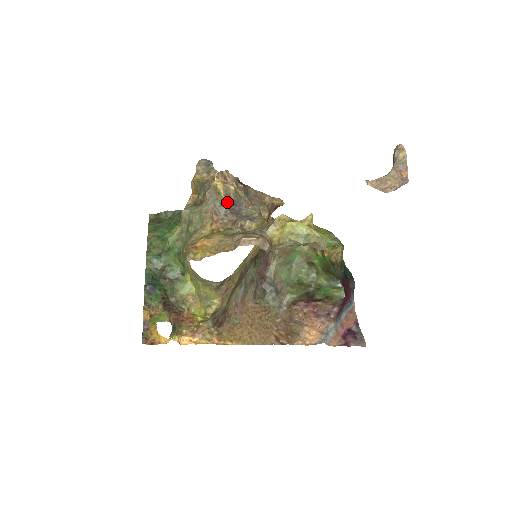
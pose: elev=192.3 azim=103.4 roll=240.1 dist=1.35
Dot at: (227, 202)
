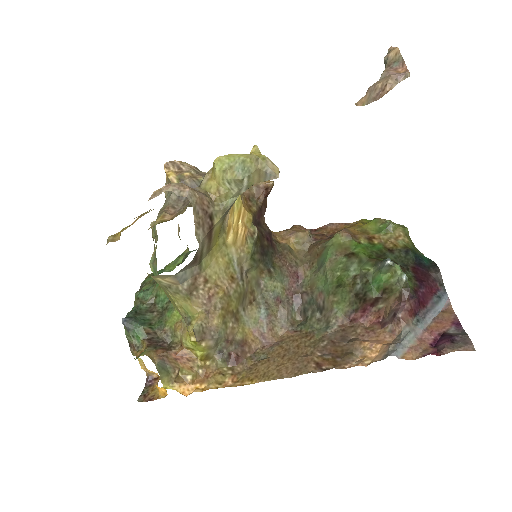
Dot at: occluded
